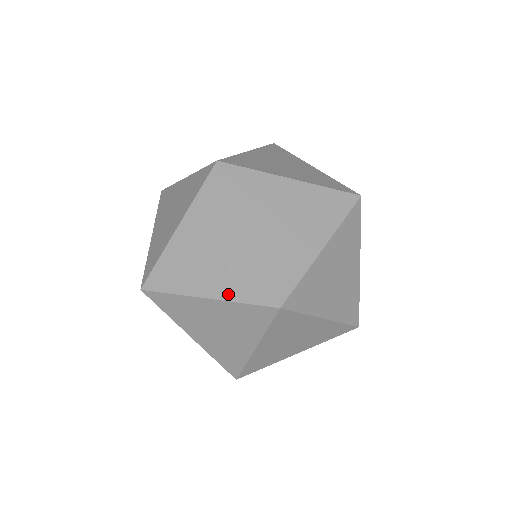
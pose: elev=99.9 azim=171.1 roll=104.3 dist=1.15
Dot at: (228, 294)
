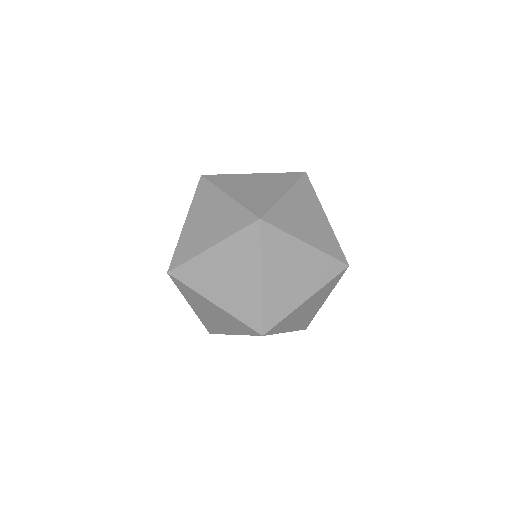
Dot at: (231, 310)
